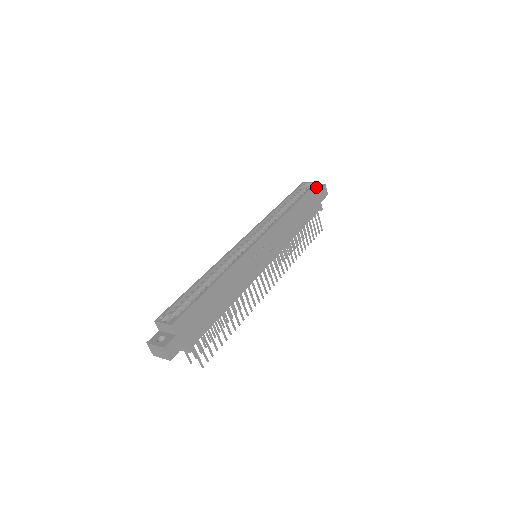
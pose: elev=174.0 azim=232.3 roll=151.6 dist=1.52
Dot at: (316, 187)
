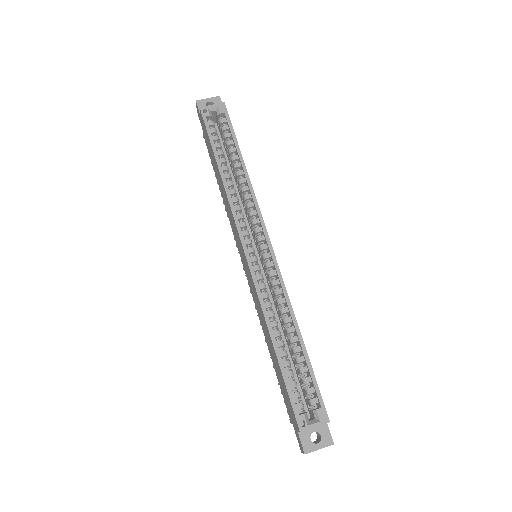
Dot at: (226, 111)
